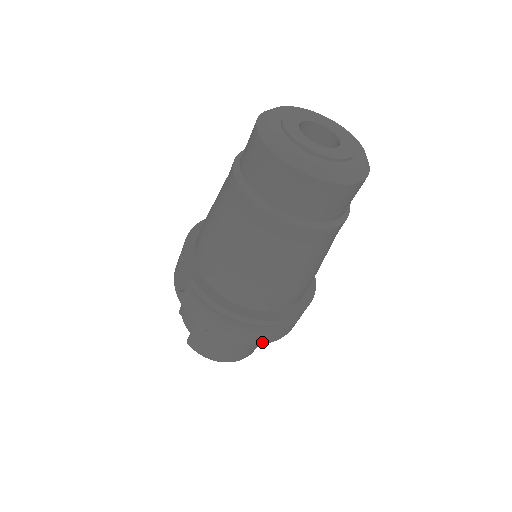
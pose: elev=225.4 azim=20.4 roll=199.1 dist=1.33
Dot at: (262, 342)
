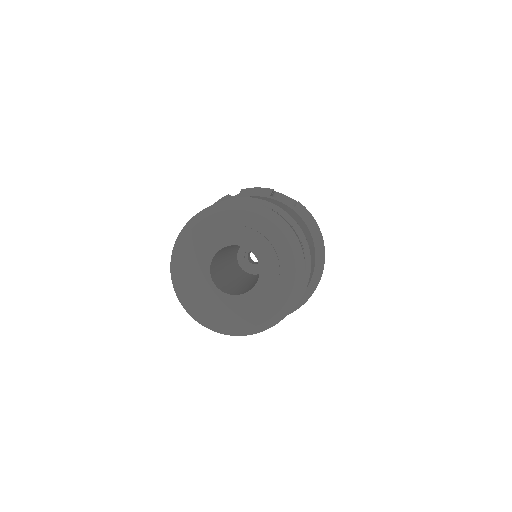
Dot at: occluded
